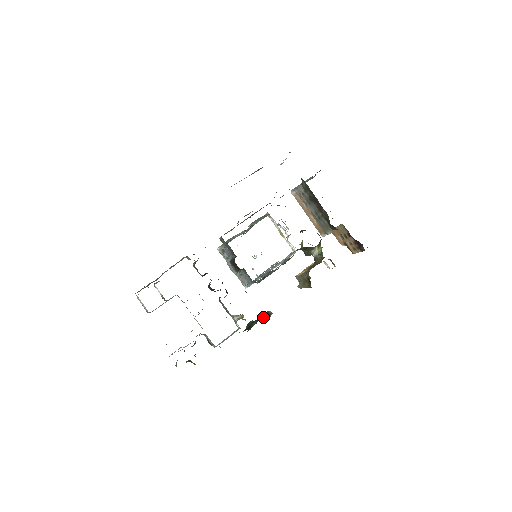
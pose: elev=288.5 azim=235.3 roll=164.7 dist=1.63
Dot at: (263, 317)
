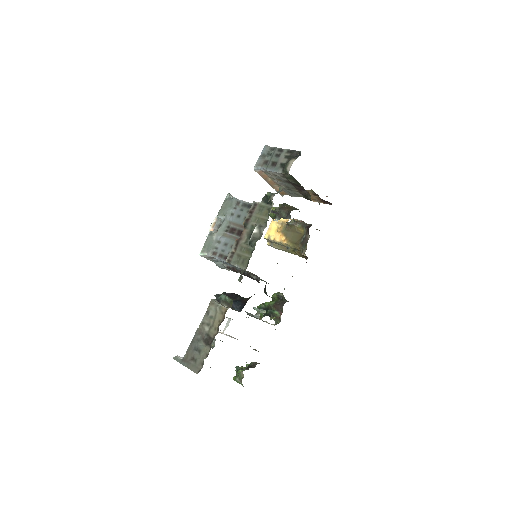
Dot at: (273, 298)
